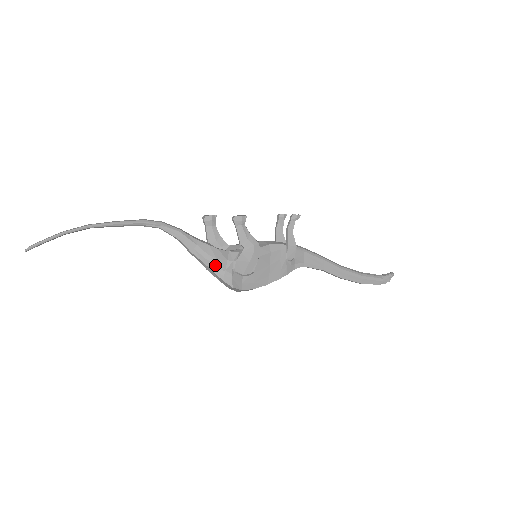
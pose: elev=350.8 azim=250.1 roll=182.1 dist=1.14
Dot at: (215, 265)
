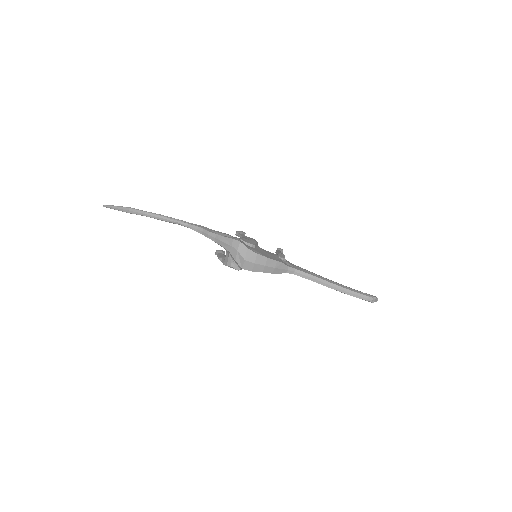
Dot at: (226, 235)
